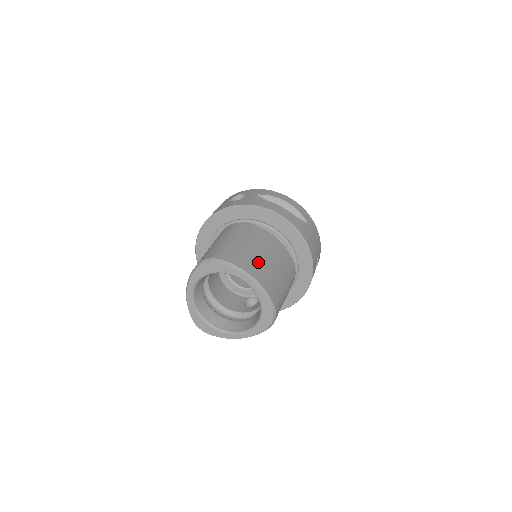
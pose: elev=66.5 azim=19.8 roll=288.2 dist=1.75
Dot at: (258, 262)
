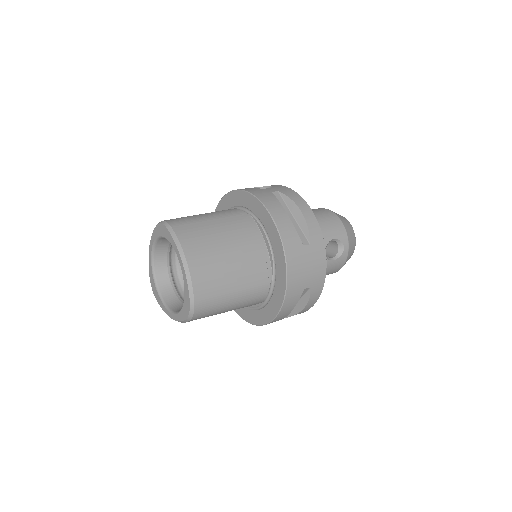
Dot at: (209, 249)
